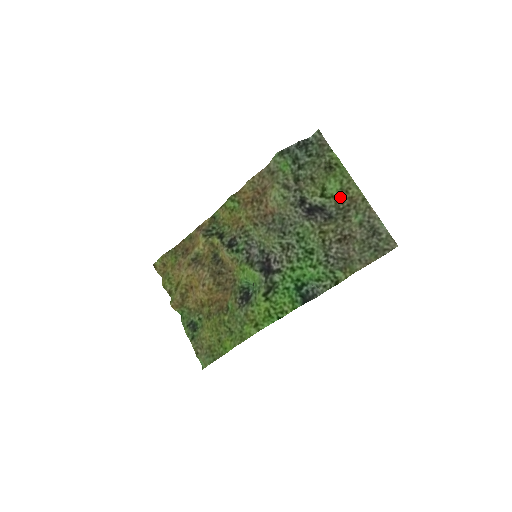
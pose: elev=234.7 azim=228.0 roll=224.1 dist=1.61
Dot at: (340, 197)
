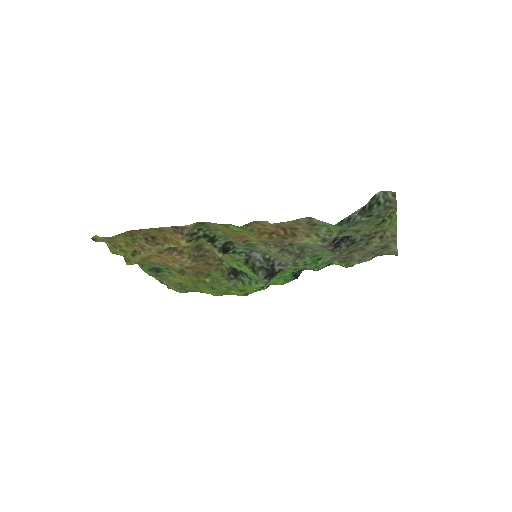
Dot at: occluded
